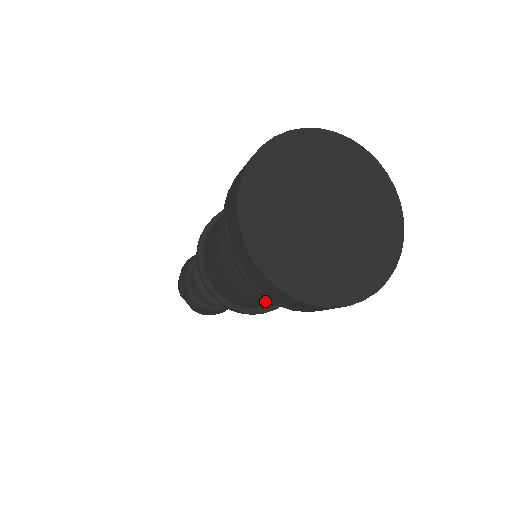
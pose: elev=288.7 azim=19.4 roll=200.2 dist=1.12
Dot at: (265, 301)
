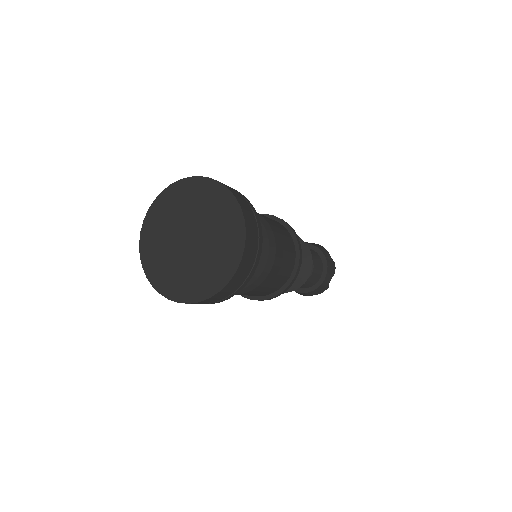
Dot at: (263, 281)
